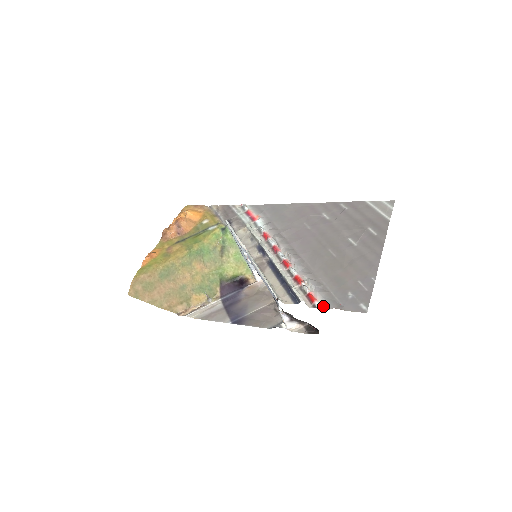
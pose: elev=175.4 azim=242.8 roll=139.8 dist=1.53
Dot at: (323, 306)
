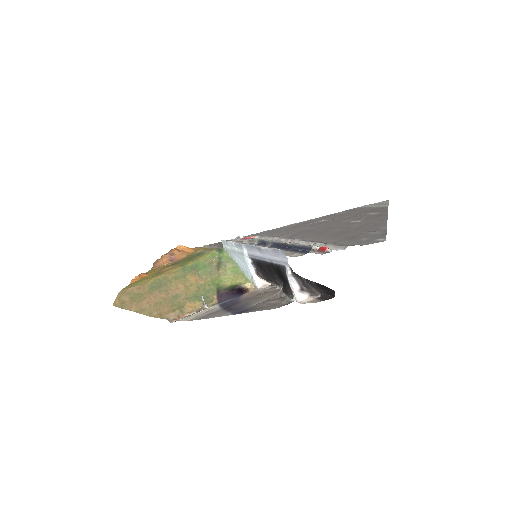
Dot at: (337, 250)
